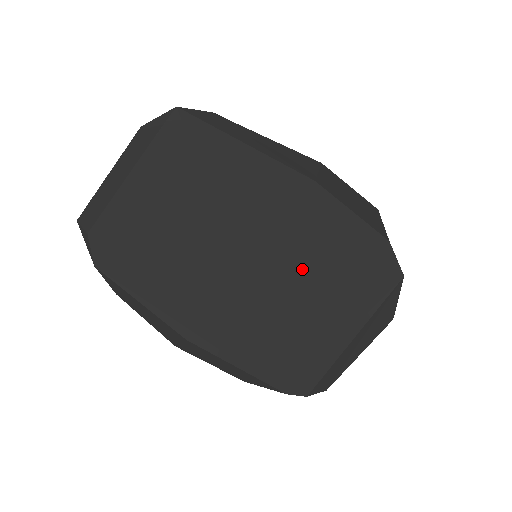
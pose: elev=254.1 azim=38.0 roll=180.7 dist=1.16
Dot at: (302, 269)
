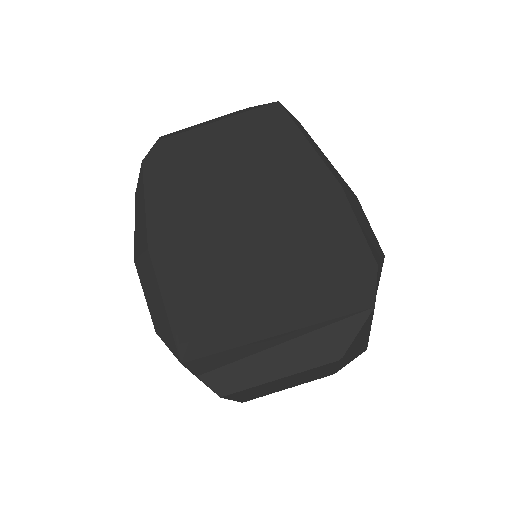
Dot at: (285, 247)
